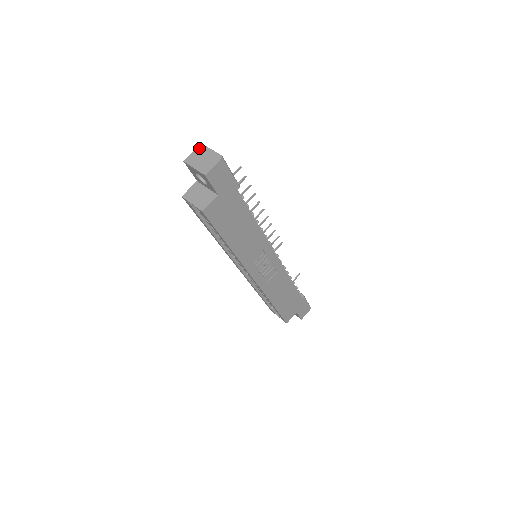
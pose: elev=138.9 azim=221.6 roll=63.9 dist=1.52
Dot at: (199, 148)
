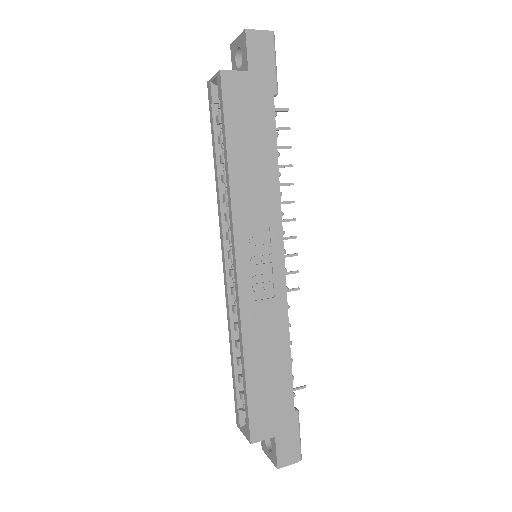
Dot at: occluded
